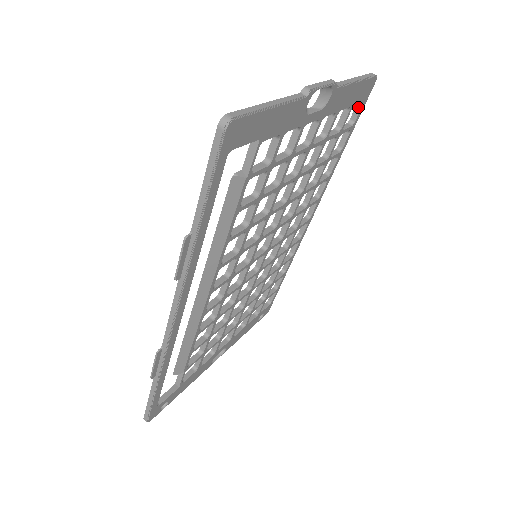
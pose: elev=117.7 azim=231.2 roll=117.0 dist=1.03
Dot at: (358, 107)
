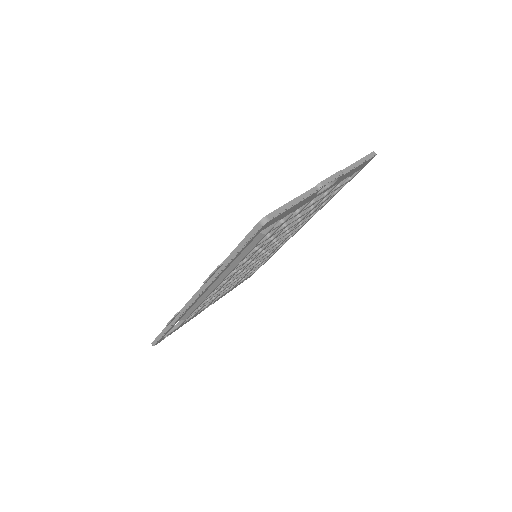
Dot at: occluded
